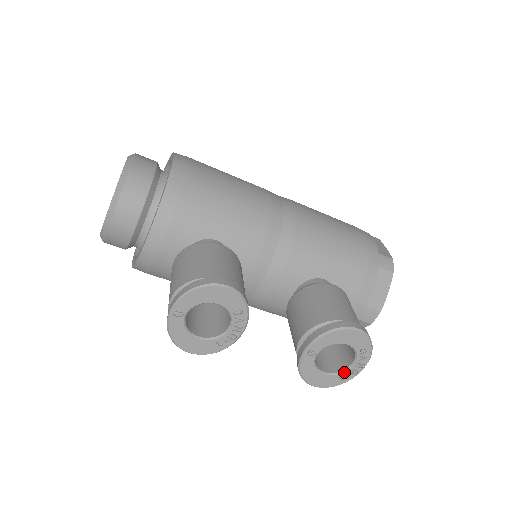
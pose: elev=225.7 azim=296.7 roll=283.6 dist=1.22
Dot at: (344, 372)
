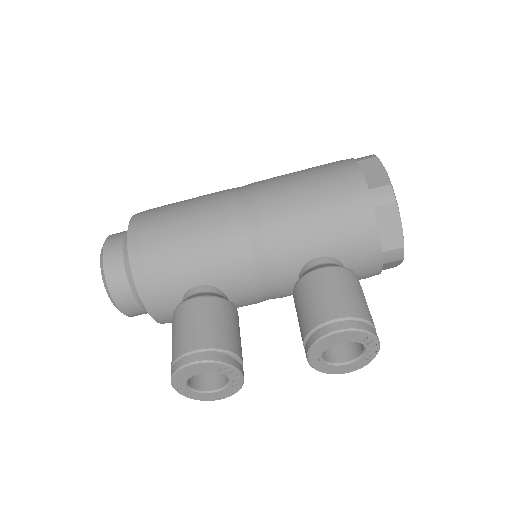
Dot at: (362, 356)
